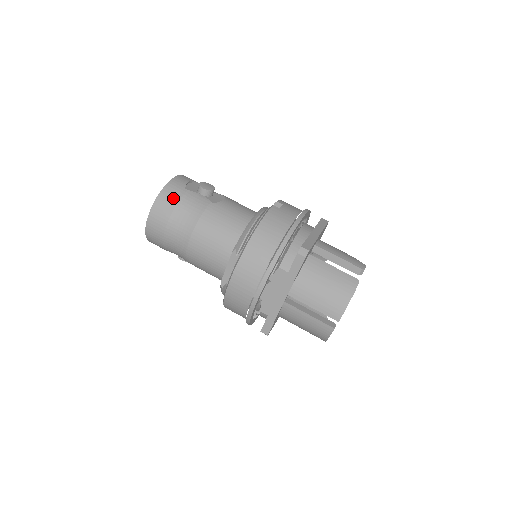
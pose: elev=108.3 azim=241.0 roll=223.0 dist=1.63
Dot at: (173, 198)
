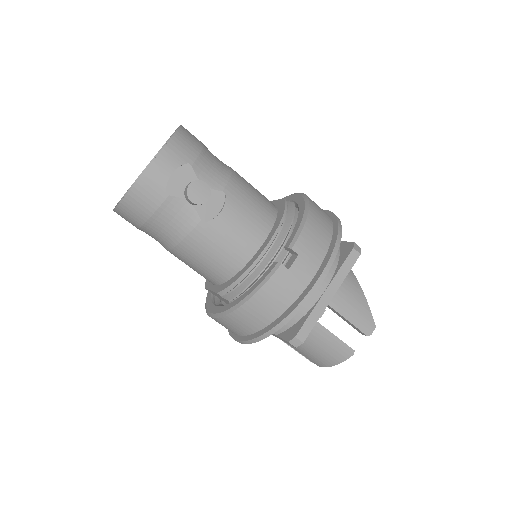
Dot at: (146, 206)
